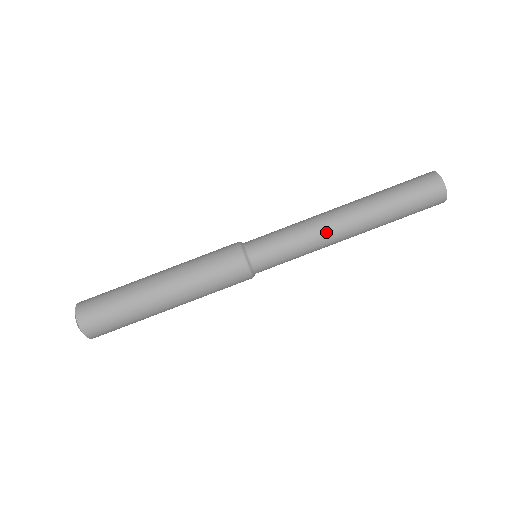
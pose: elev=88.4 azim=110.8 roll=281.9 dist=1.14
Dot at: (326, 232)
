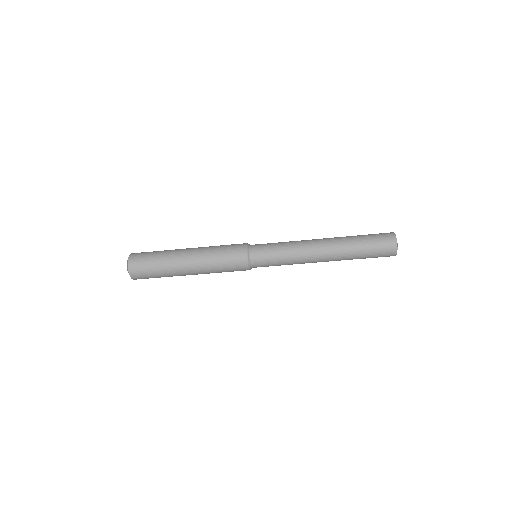
Dot at: (306, 252)
